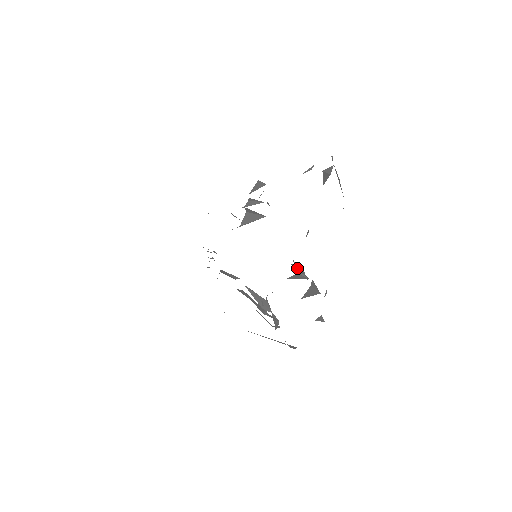
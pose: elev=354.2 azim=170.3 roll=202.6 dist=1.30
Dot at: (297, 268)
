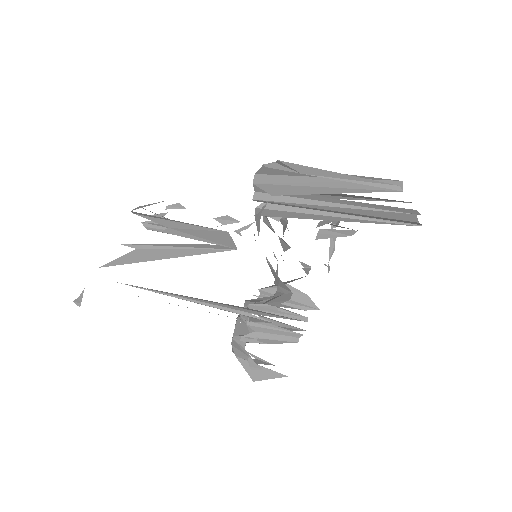
Dot at: occluded
